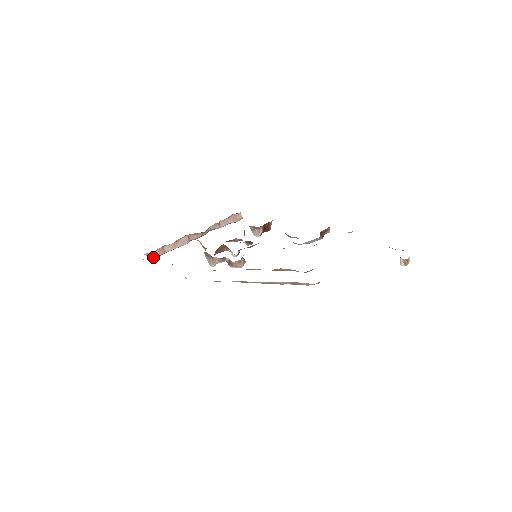
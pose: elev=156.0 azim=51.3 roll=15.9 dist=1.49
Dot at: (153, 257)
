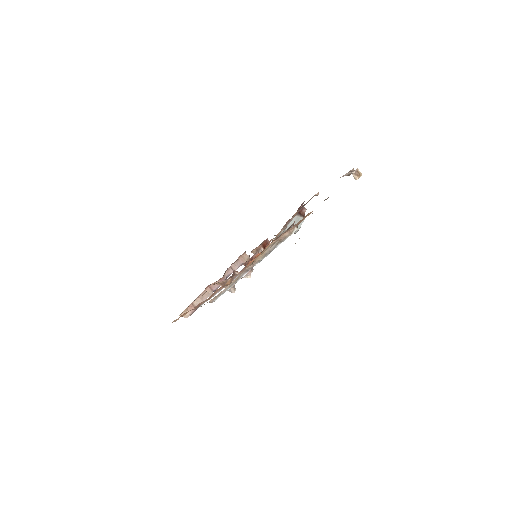
Dot at: (188, 316)
